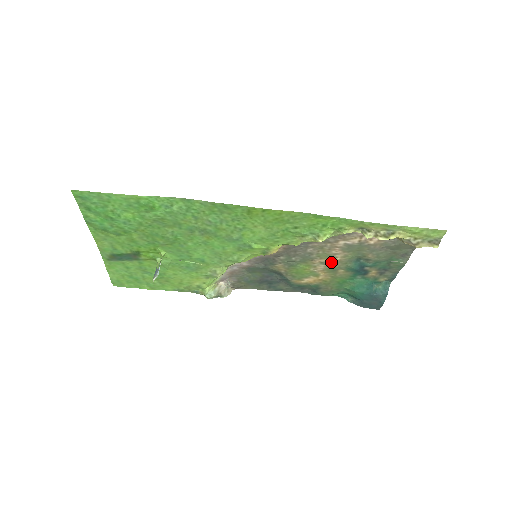
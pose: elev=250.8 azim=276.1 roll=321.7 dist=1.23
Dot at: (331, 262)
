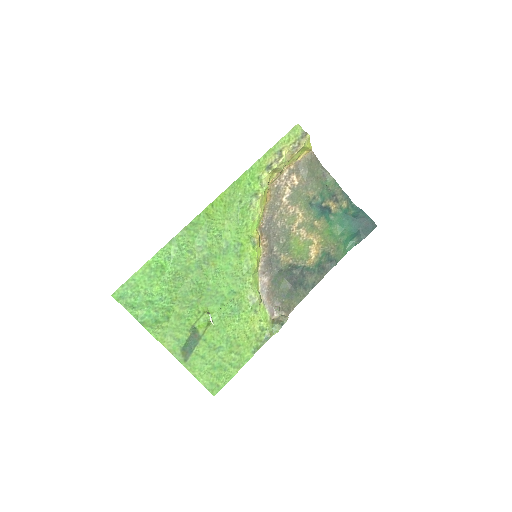
Dot at: (301, 222)
